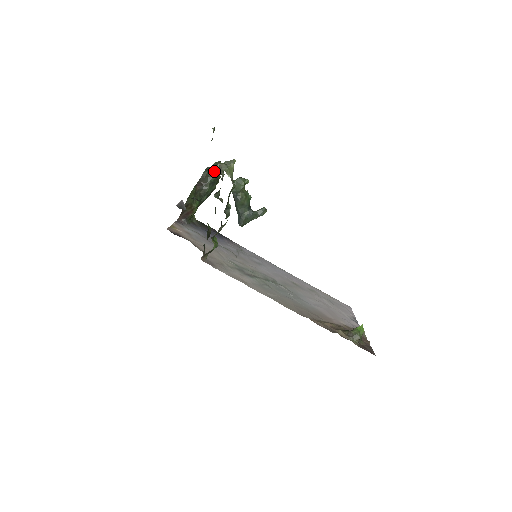
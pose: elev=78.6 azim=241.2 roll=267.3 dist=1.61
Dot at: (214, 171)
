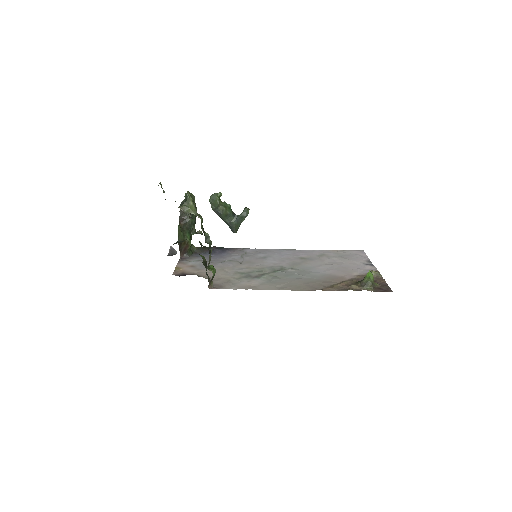
Dot at: occluded
